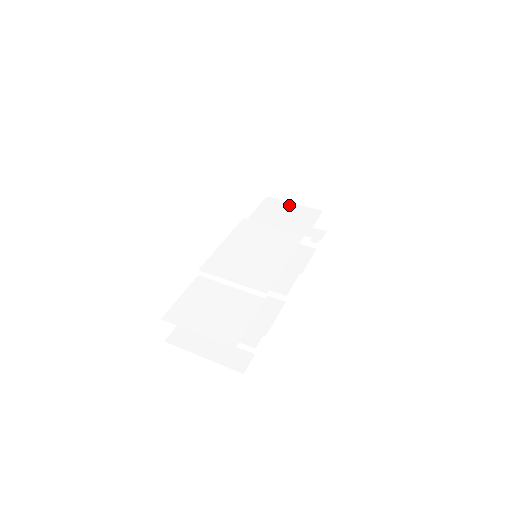
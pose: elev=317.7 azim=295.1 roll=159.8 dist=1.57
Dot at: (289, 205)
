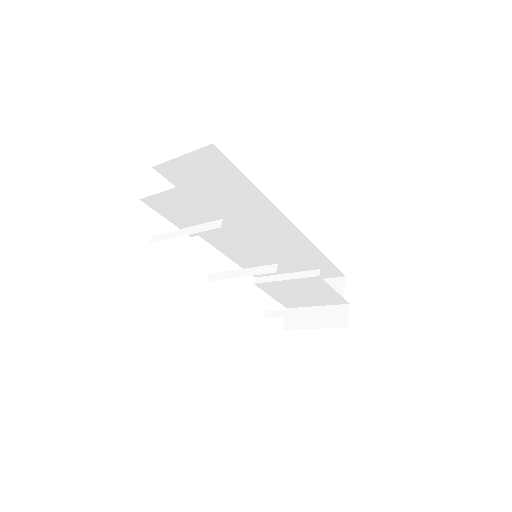
Dot at: (307, 304)
